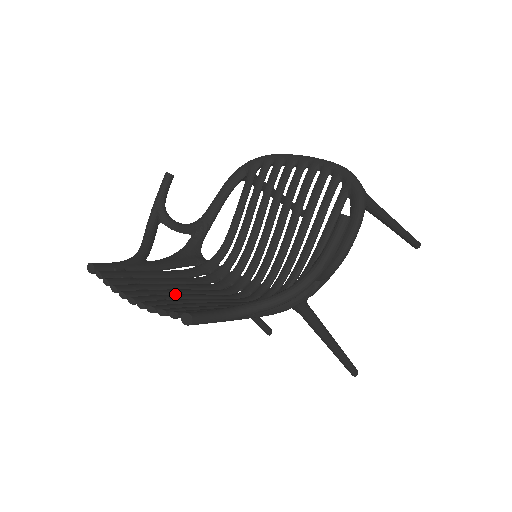
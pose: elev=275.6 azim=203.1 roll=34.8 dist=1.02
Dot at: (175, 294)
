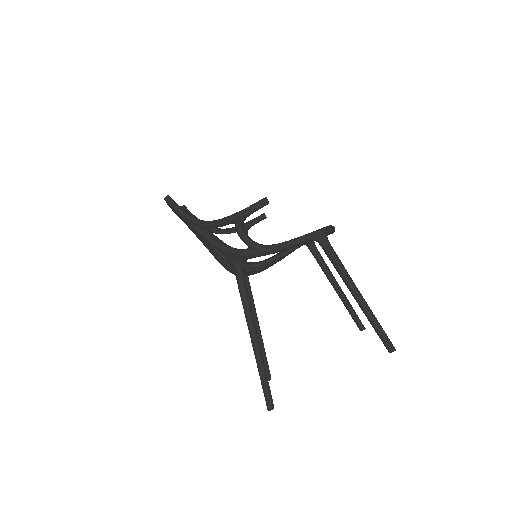
Dot at: occluded
